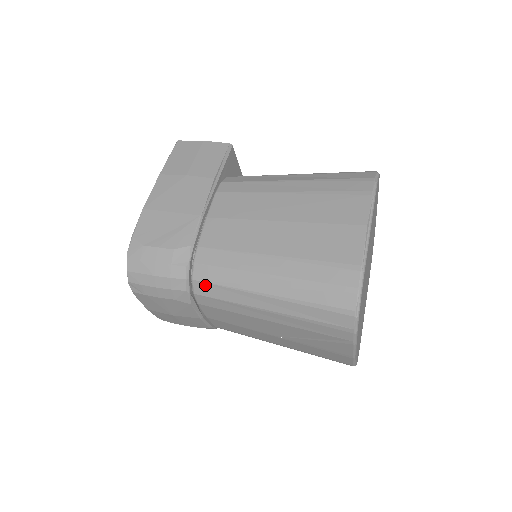
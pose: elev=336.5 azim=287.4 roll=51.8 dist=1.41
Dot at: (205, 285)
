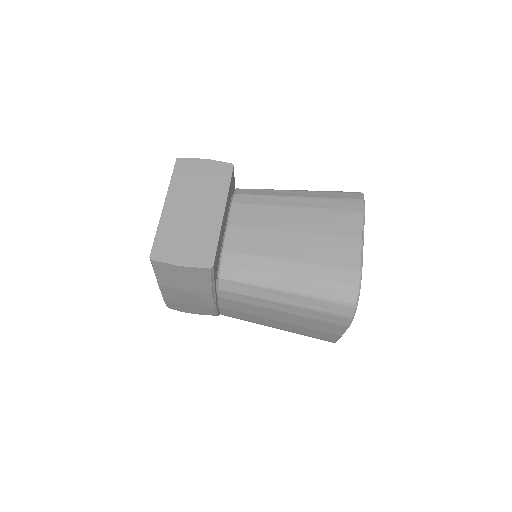
Dot at: occluded
